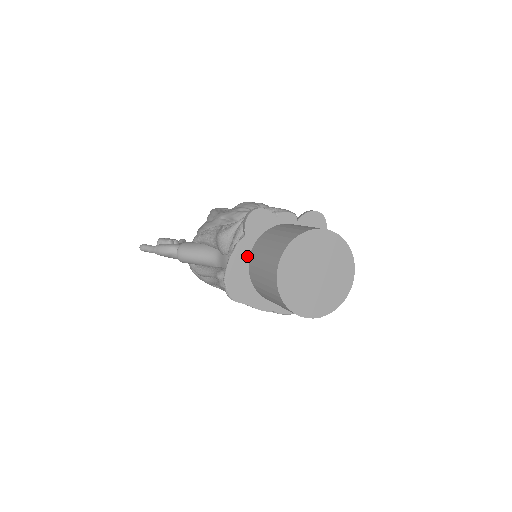
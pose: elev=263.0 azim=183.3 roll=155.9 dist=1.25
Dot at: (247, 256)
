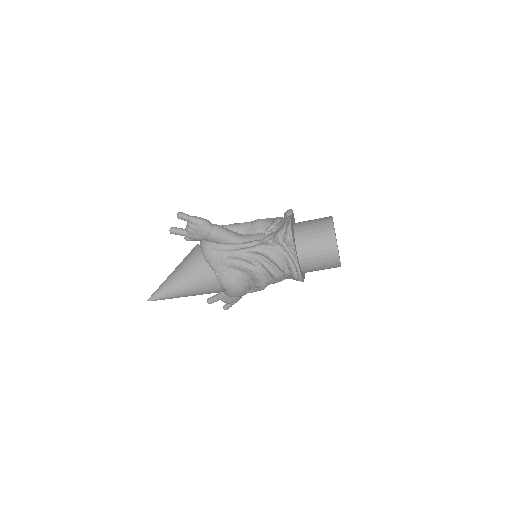
Dot at: (293, 226)
